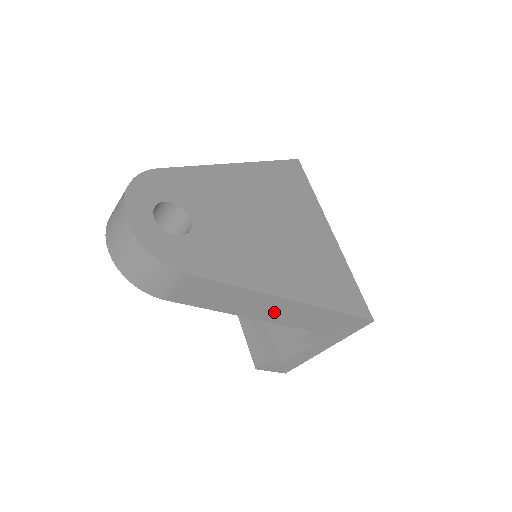
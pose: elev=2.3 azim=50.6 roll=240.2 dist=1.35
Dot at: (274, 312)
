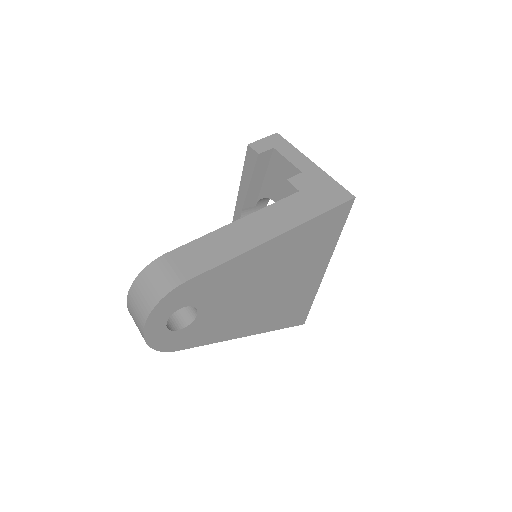
Dot at: occluded
